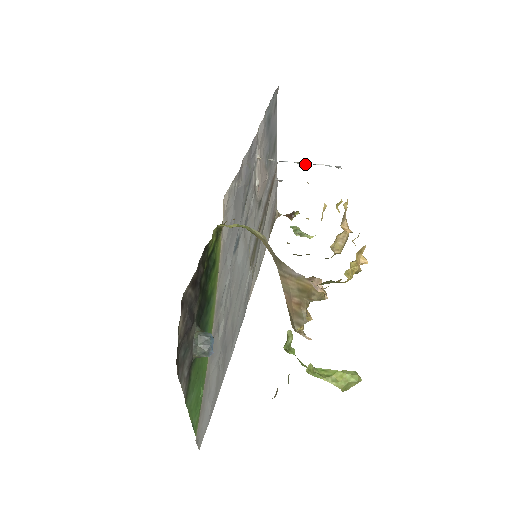
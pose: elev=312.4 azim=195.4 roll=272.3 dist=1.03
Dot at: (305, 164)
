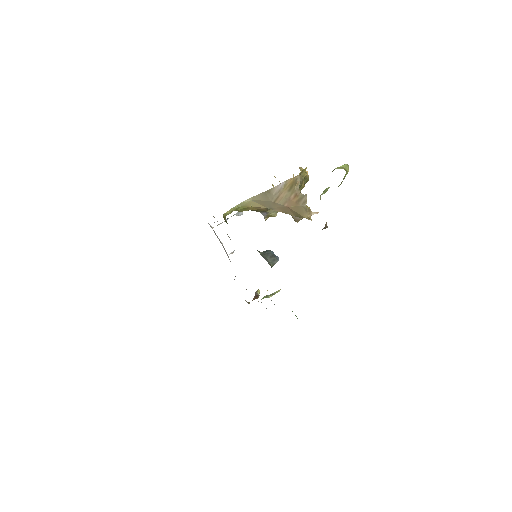
Dot at: (240, 213)
